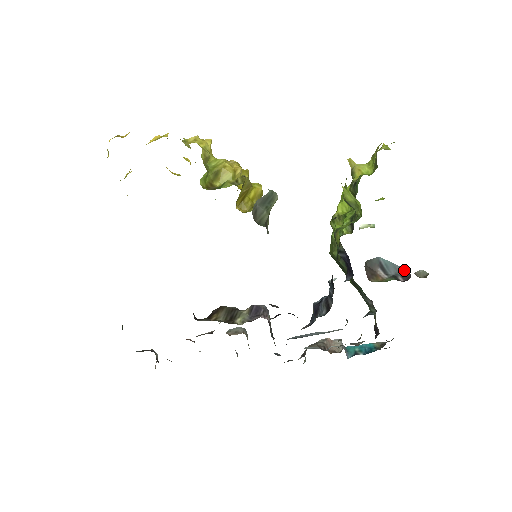
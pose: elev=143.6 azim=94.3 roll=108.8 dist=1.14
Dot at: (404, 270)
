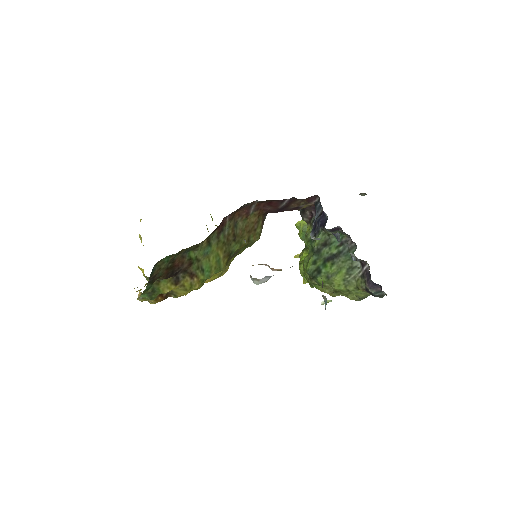
Dot at: occluded
